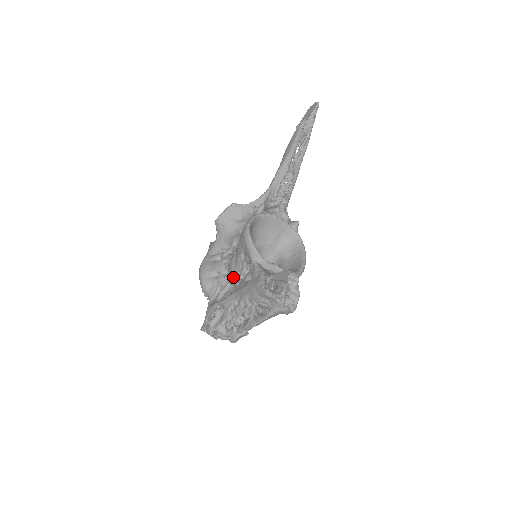
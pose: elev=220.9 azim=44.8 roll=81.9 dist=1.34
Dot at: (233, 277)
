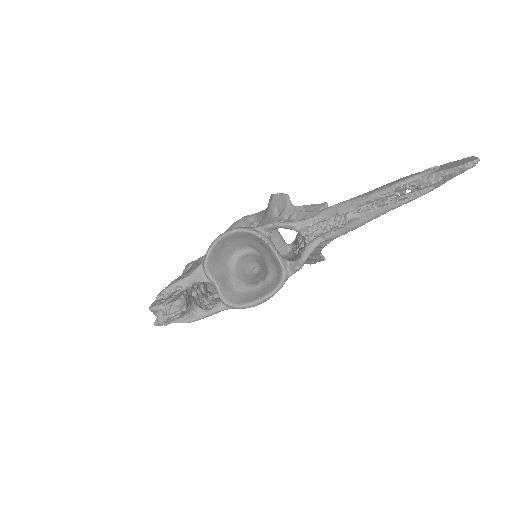
Dot at: occluded
